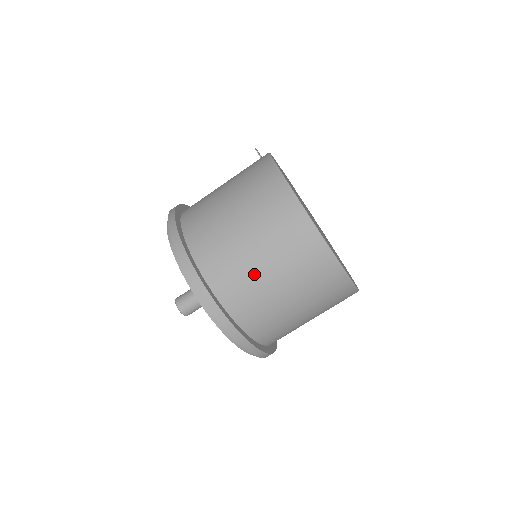
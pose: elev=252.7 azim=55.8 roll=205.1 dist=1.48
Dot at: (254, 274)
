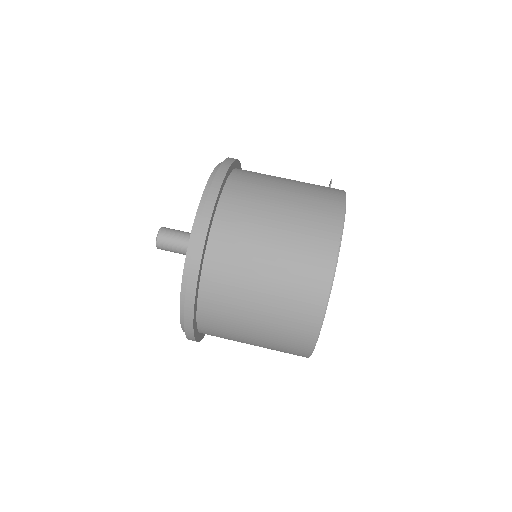
Dot at: (252, 265)
